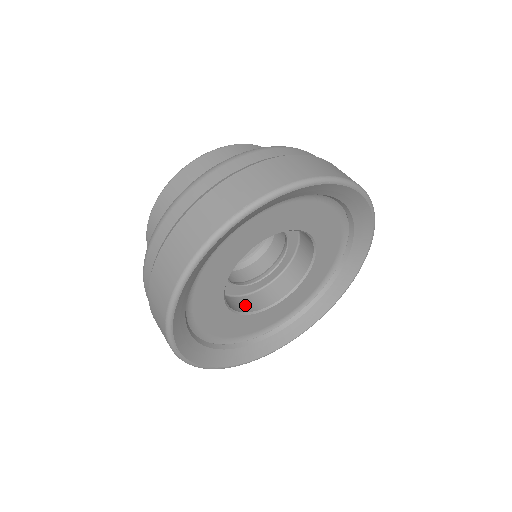
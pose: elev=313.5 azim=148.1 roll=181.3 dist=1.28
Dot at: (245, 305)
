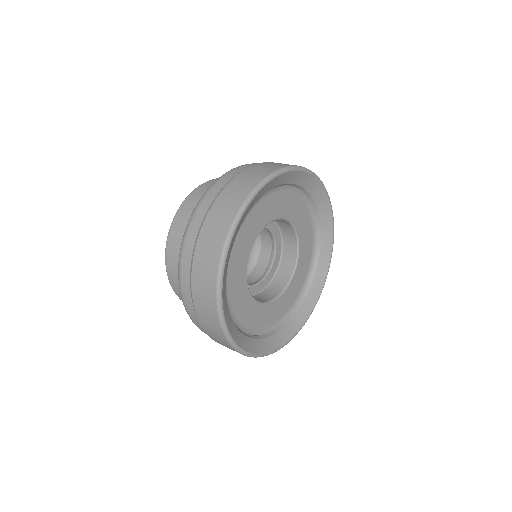
Dot at: (266, 297)
